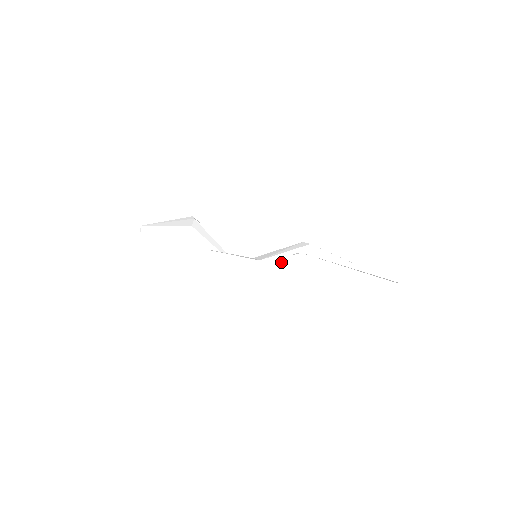
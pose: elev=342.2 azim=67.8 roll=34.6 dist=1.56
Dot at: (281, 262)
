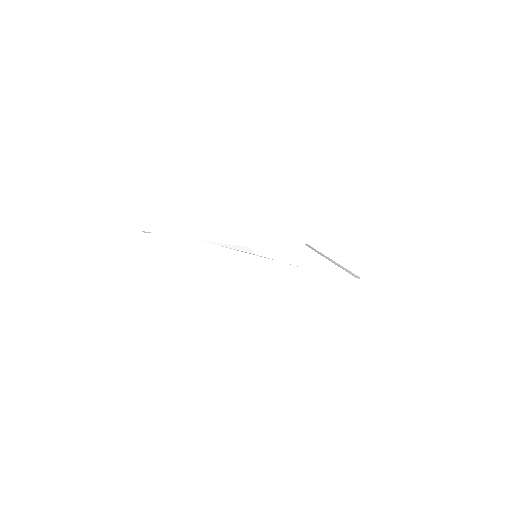
Dot at: occluded
